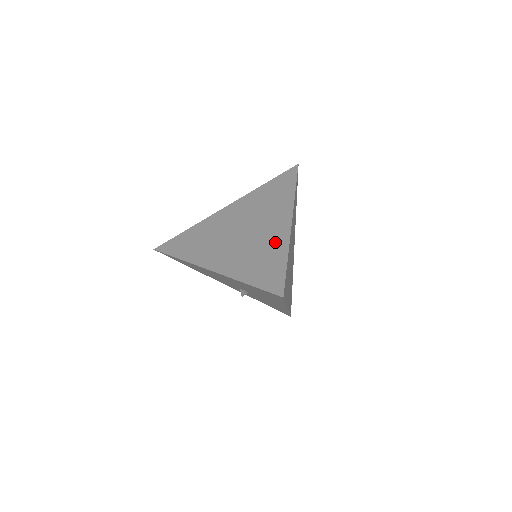
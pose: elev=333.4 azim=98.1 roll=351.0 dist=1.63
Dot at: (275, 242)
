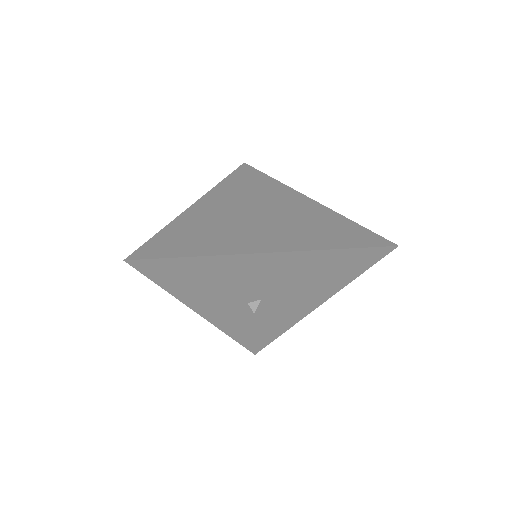
Dot at: (316, 213)
